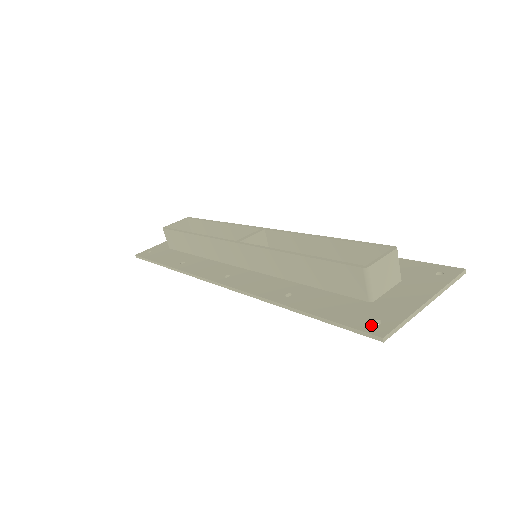
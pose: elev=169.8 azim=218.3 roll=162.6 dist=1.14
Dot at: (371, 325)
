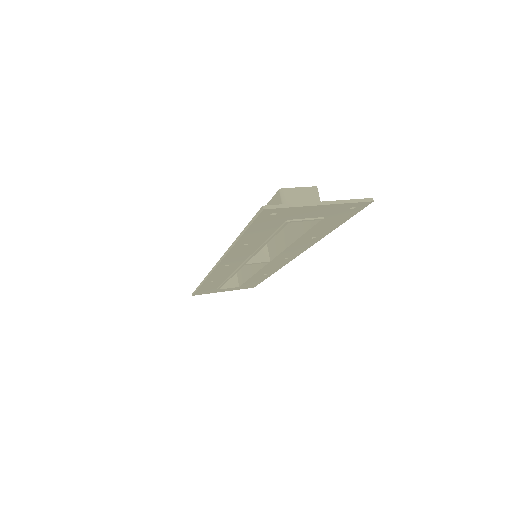
Dot at: occluded
